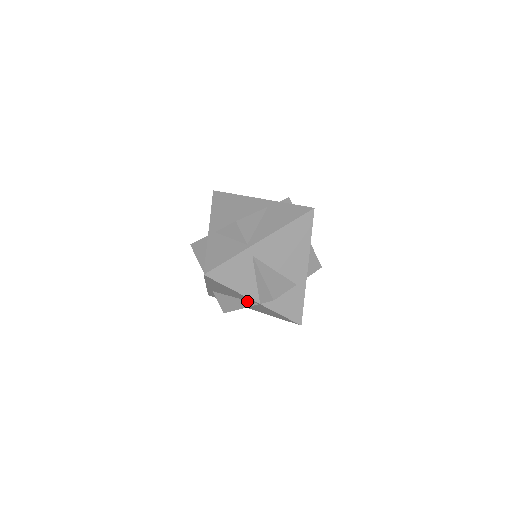
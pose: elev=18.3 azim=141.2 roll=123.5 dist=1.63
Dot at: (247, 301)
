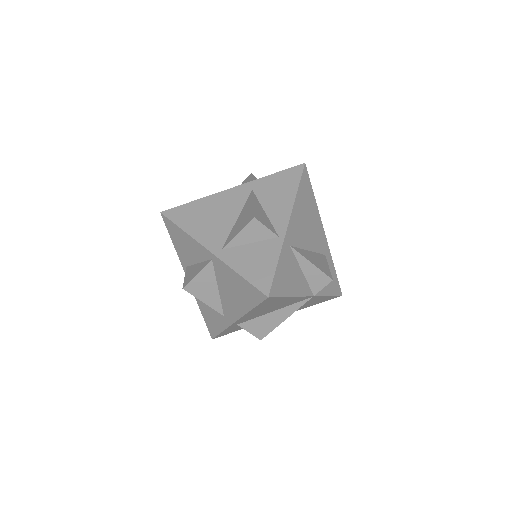
Dot at: (294, 304)
